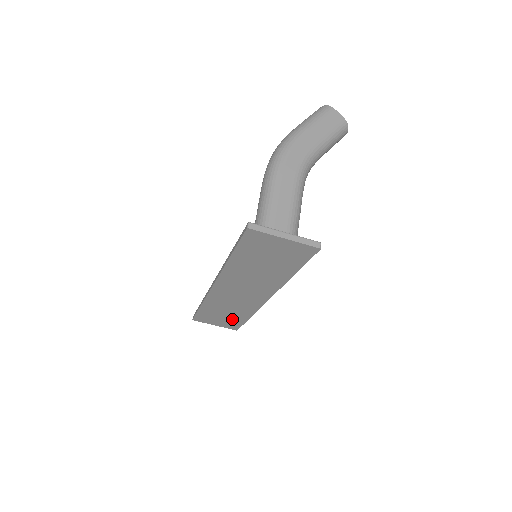
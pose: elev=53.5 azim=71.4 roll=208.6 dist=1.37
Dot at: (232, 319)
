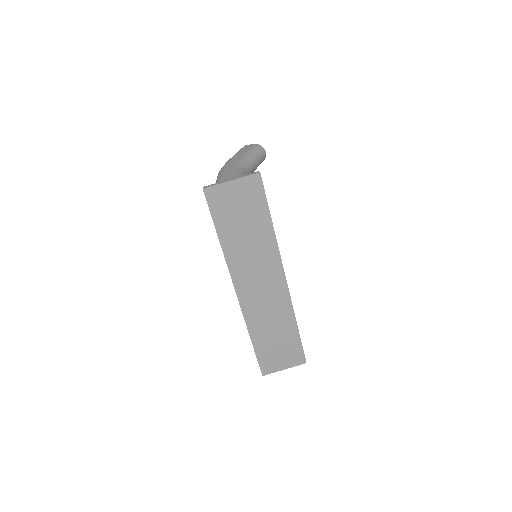
Dot at: (288, 343)
